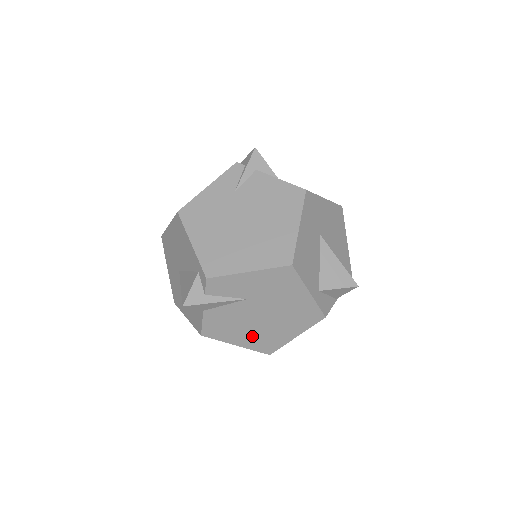
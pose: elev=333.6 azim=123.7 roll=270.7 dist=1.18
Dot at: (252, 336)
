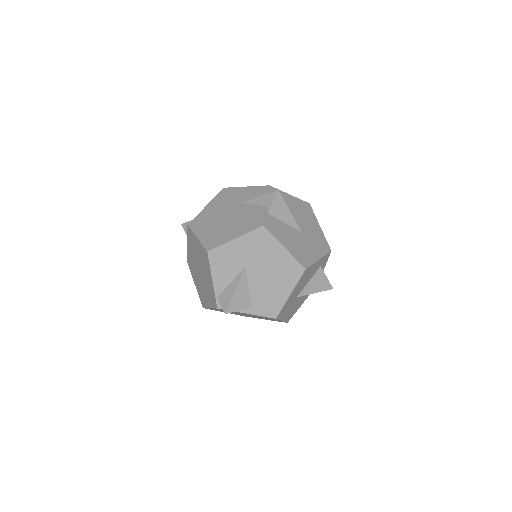
Dot at: occluded
